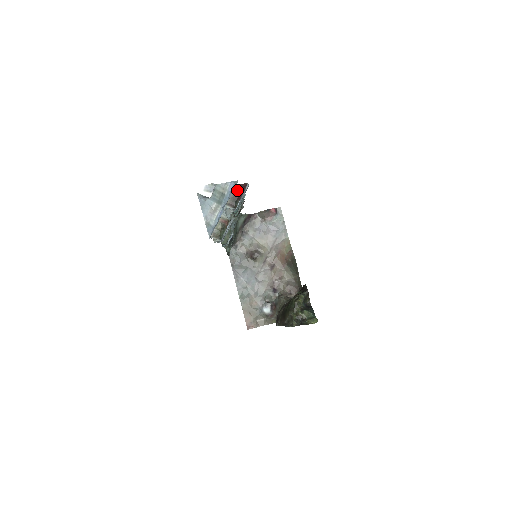
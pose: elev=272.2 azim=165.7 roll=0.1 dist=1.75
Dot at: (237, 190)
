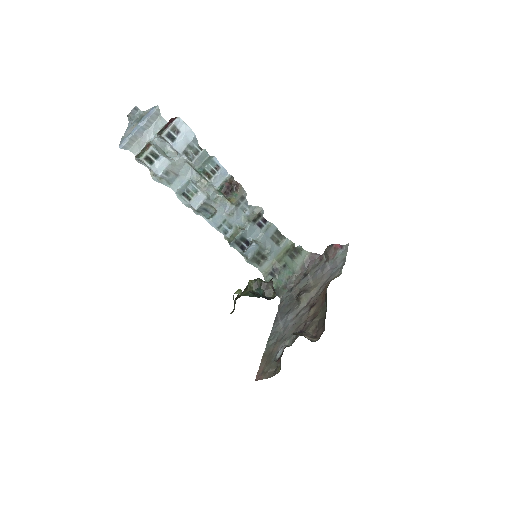
Dot at: (168, 123)
